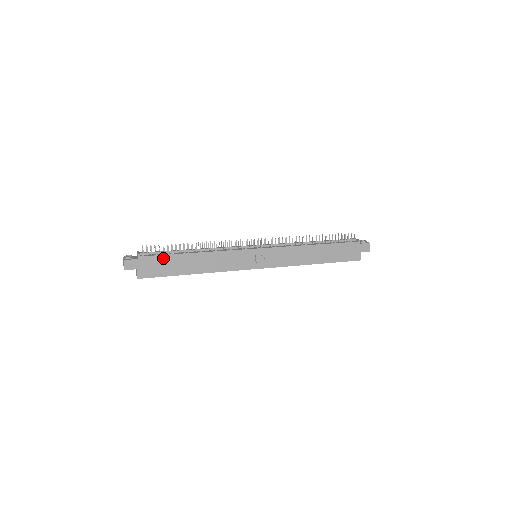
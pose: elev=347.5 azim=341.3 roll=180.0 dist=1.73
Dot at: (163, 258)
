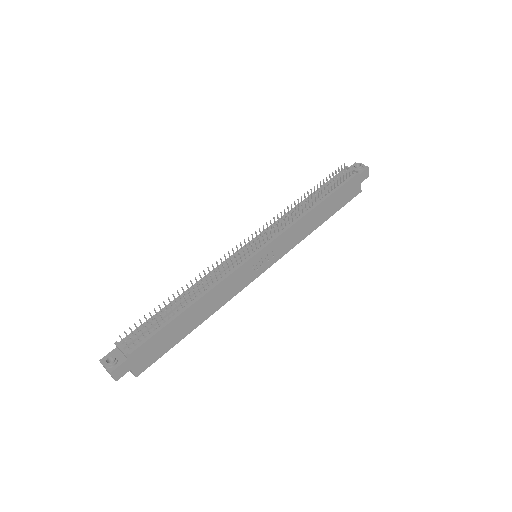
Dot at: (157, 337)
